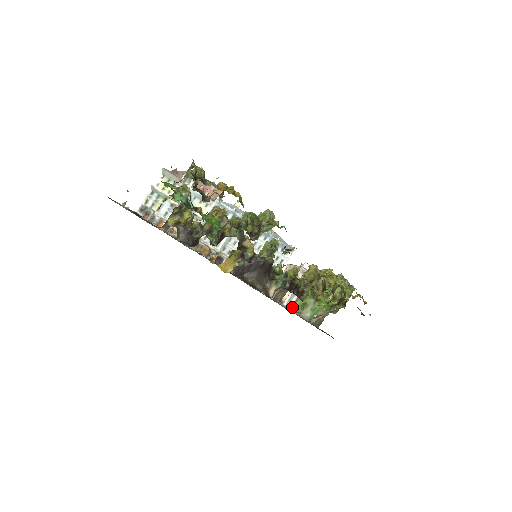
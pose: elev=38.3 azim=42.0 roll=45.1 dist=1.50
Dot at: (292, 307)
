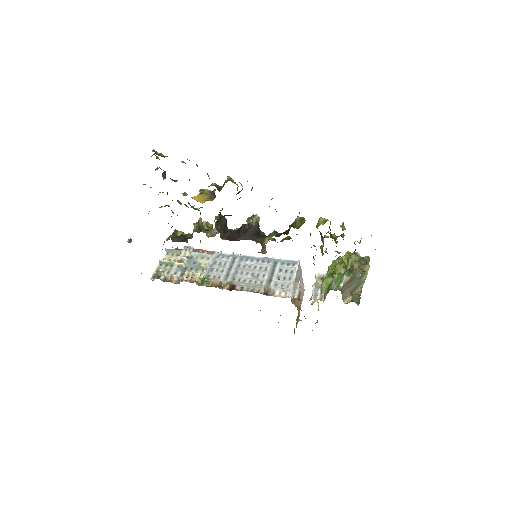
Dot at: (321, 299)
